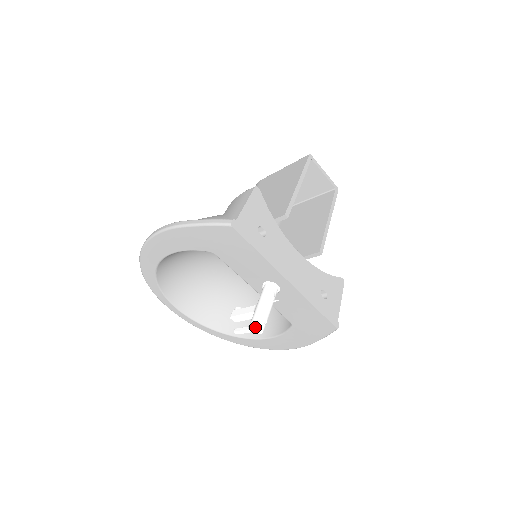
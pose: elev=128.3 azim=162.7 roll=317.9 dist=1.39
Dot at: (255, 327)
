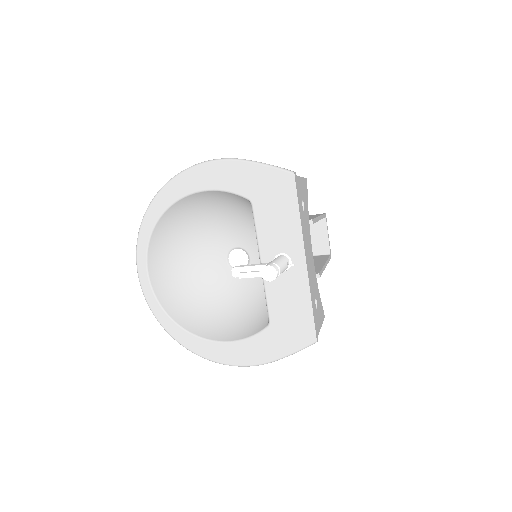
Dot at: (271, 269)
